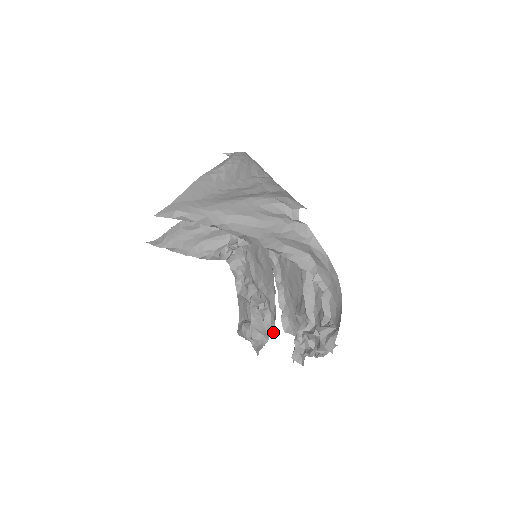
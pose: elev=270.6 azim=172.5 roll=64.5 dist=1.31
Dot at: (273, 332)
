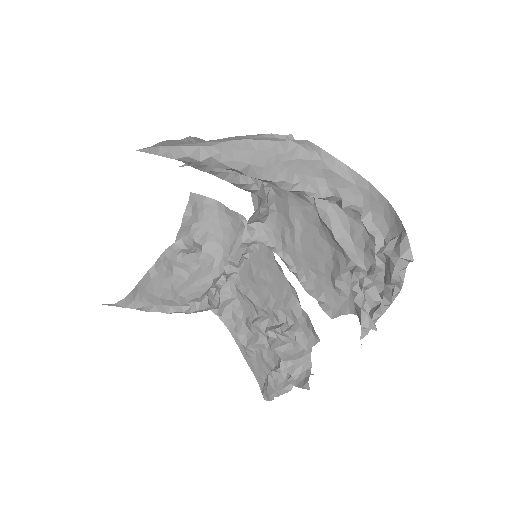
Dot at: (315, 342)
